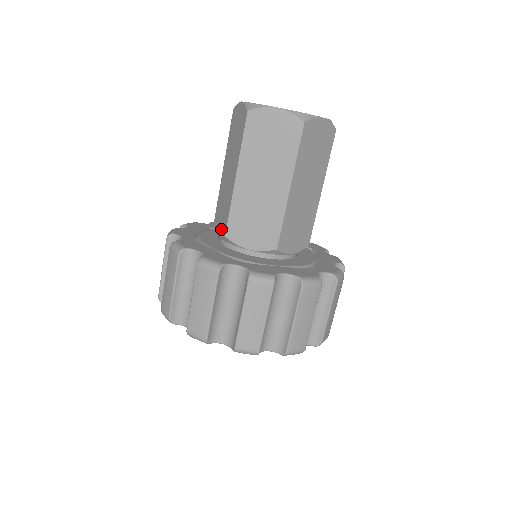
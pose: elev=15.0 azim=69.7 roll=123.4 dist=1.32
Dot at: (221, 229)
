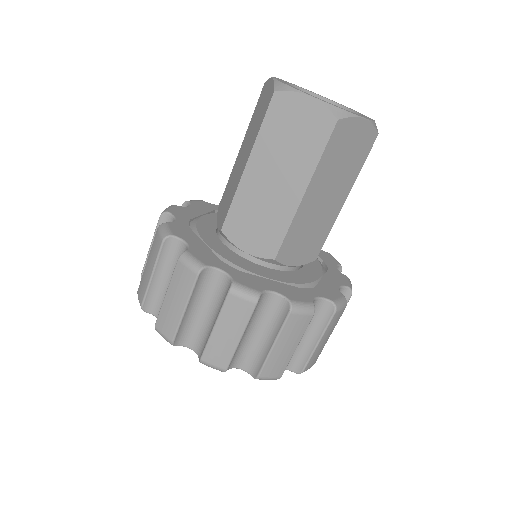
Dot at: (220, 220)
